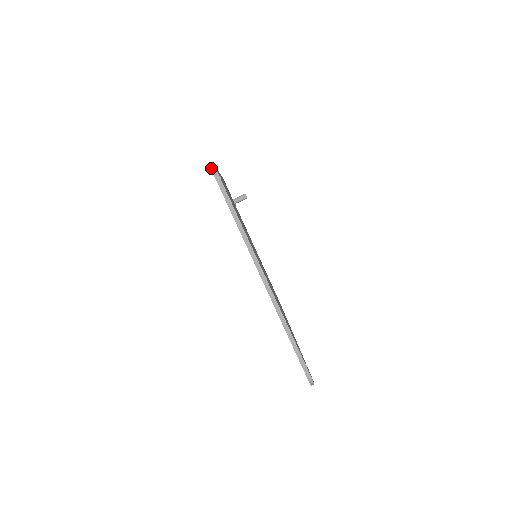
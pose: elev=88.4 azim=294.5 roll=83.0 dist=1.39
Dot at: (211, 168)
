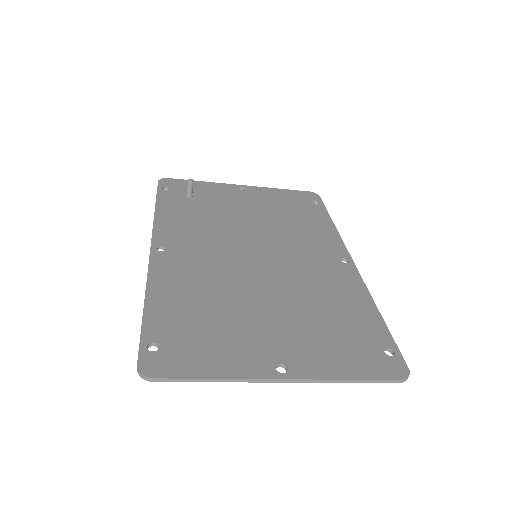
Dot at: occluded
